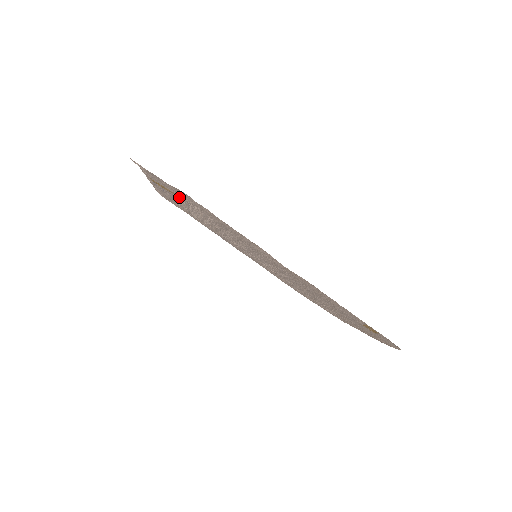
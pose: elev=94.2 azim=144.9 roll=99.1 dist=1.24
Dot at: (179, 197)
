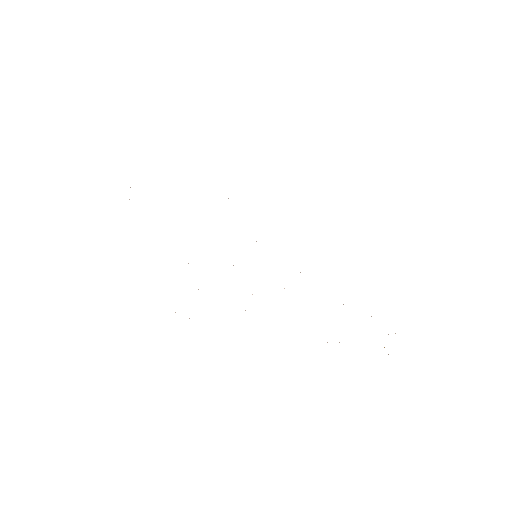
Dot at: occluded
